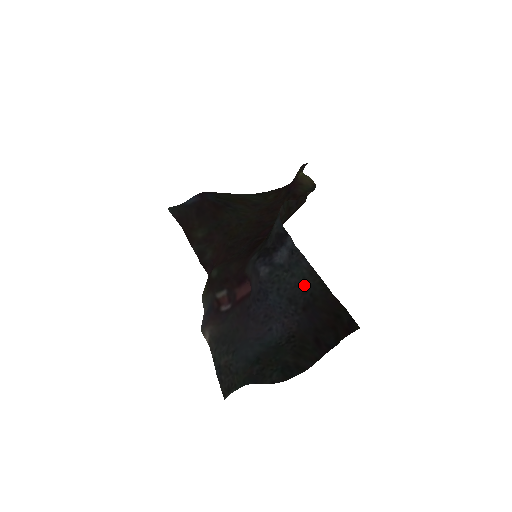
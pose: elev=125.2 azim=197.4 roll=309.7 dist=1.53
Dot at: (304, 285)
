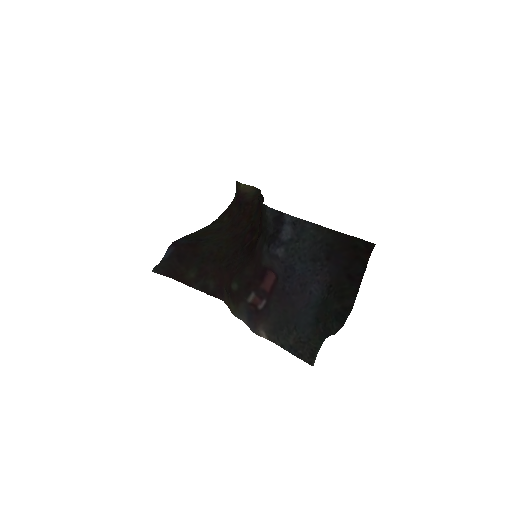
Dot at: (317, 242)
